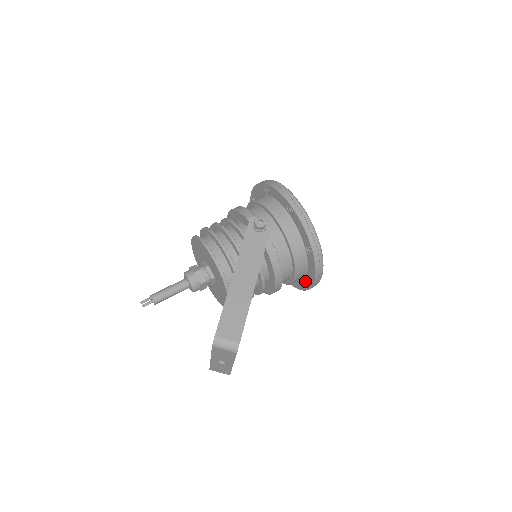
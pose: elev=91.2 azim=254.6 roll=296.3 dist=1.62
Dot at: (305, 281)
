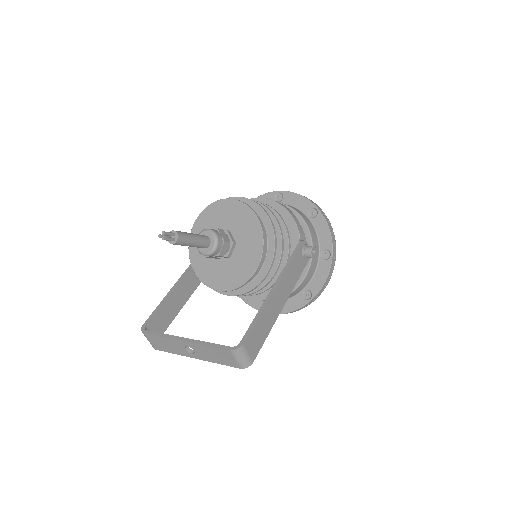
Dot at: occluded
